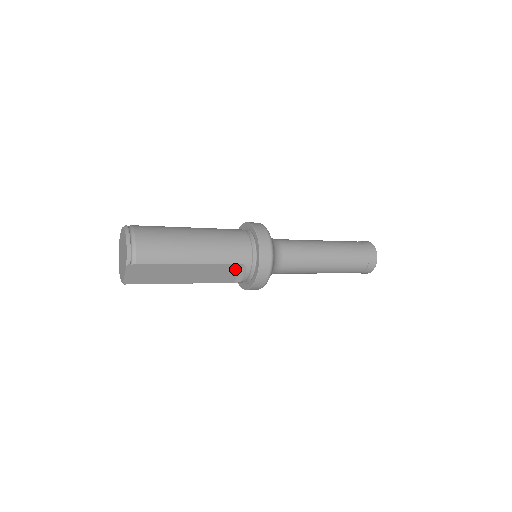
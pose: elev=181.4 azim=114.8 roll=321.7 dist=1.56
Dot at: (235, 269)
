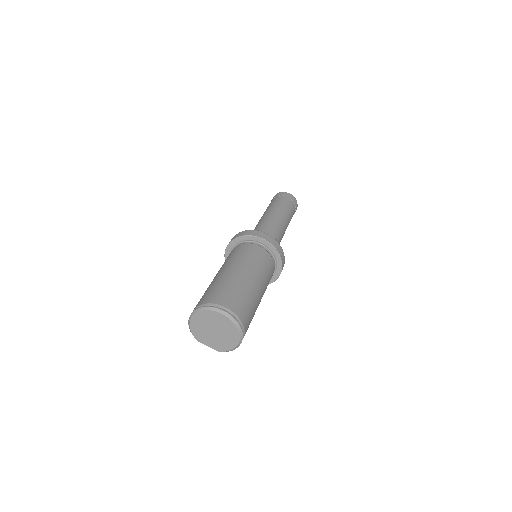
Dot at: occluded
